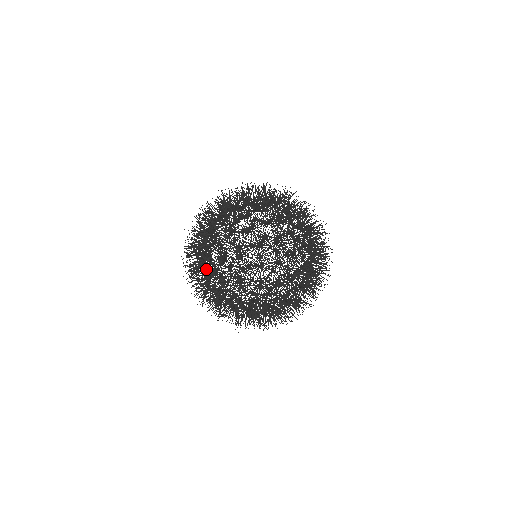
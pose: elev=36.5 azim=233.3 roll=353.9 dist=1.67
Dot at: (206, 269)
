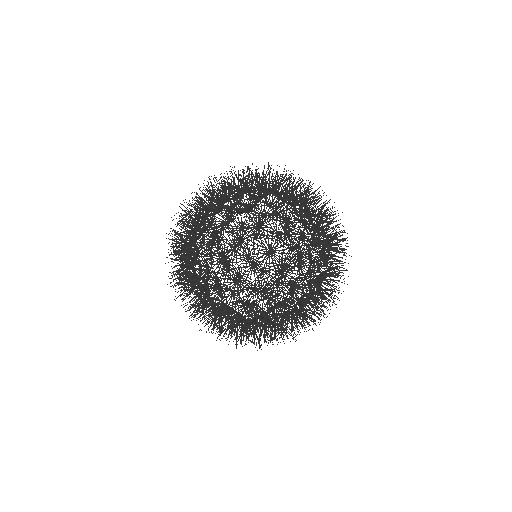
Dot at: occluded
